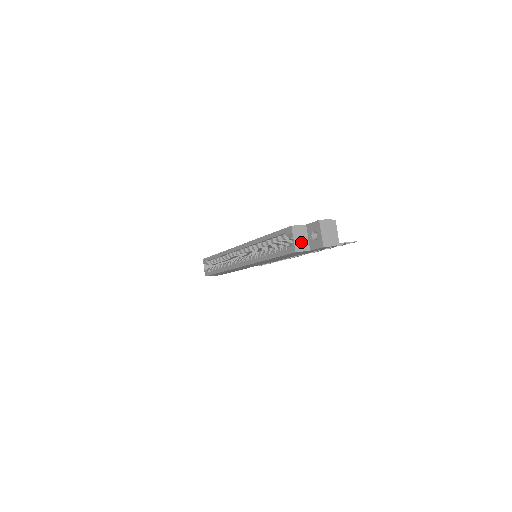
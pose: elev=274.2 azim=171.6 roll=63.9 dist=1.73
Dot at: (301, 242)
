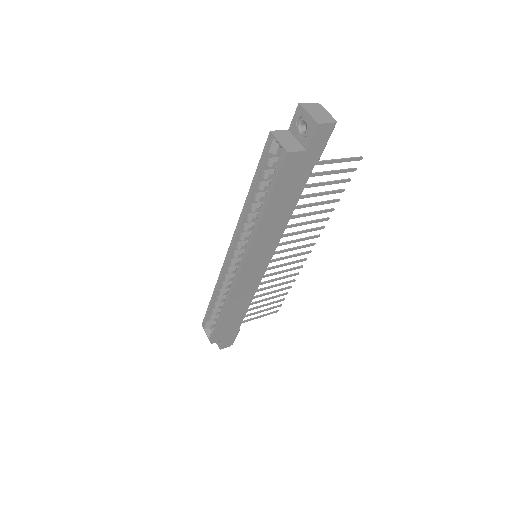
Dot at: (290, 144)
